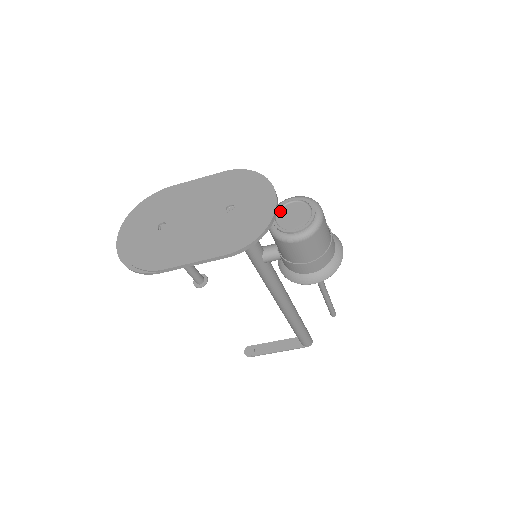
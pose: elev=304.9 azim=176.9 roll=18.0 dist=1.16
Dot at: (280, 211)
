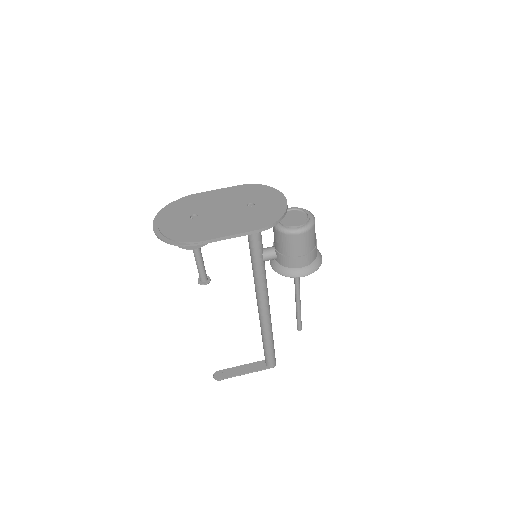
Dot at: occluded
